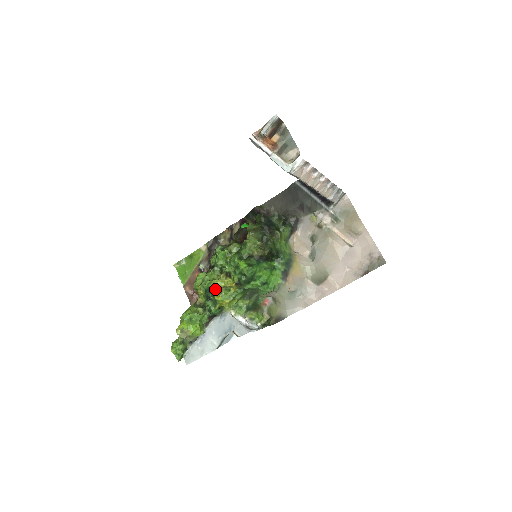
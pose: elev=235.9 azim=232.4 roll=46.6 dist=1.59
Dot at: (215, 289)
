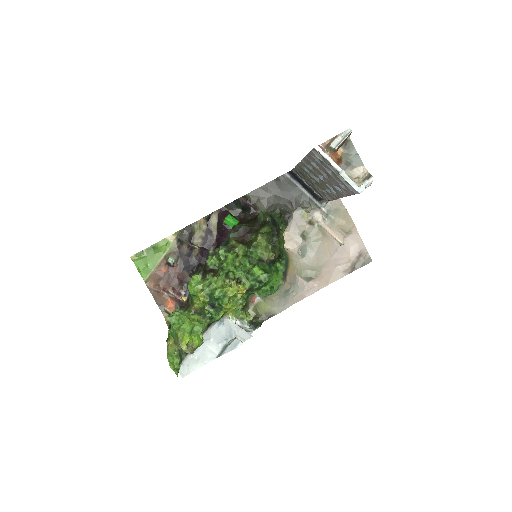
Dot at: (225, 297)
